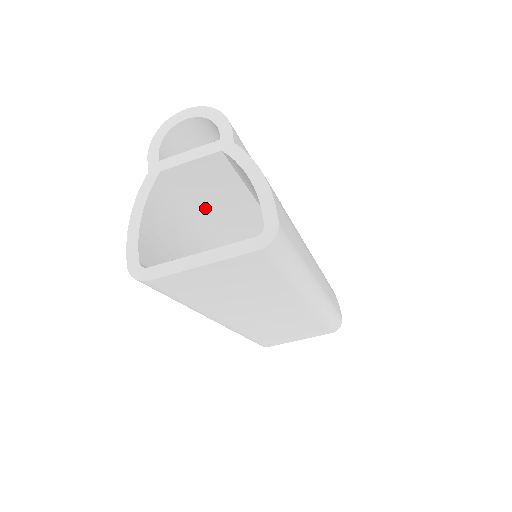
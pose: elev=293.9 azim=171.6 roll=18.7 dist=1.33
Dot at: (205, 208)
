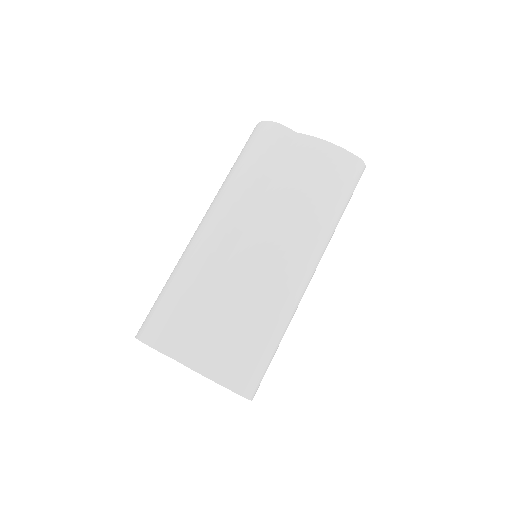
Dot at: occluded
